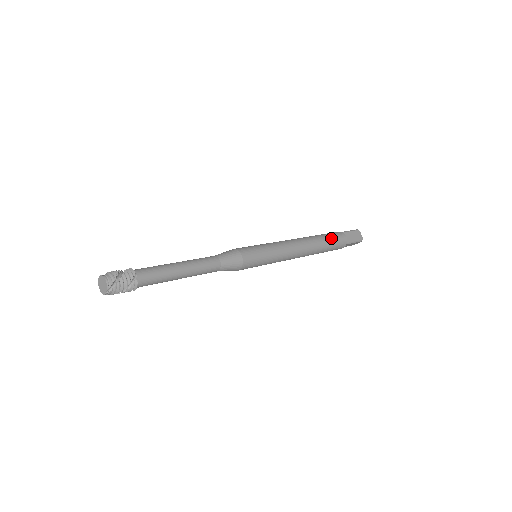
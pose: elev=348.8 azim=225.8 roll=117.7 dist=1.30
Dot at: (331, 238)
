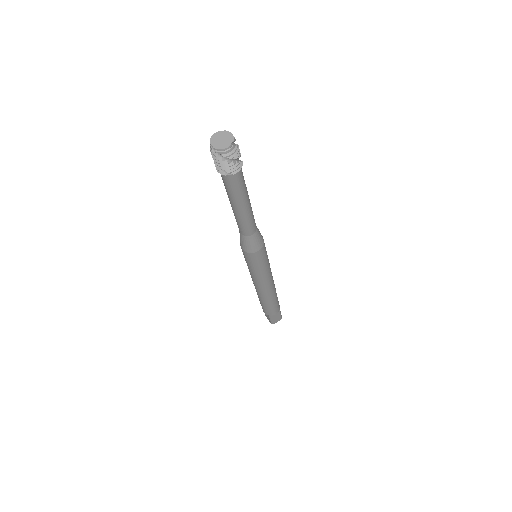
Dot at: occluded
